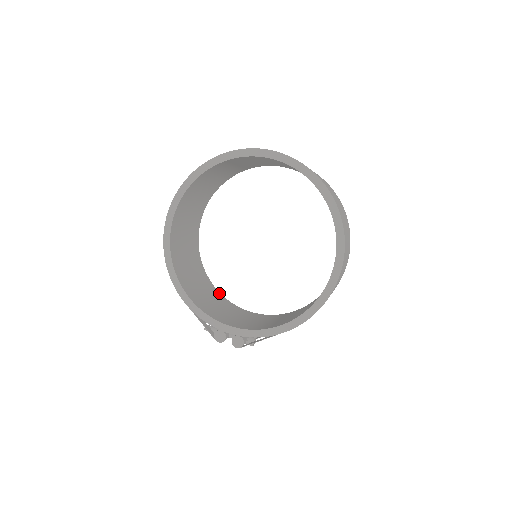
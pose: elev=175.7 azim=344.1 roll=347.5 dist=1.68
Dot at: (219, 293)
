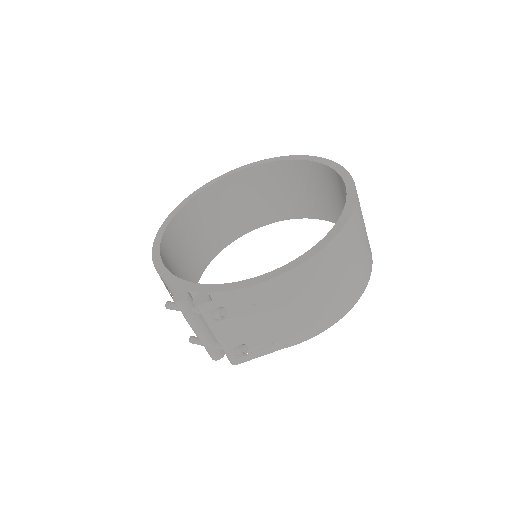
Dot at: occluded
